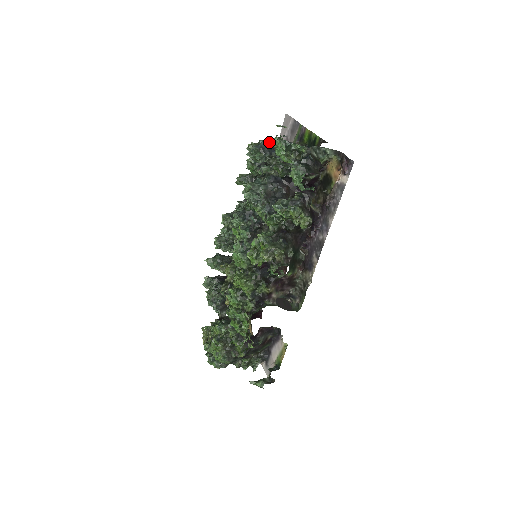
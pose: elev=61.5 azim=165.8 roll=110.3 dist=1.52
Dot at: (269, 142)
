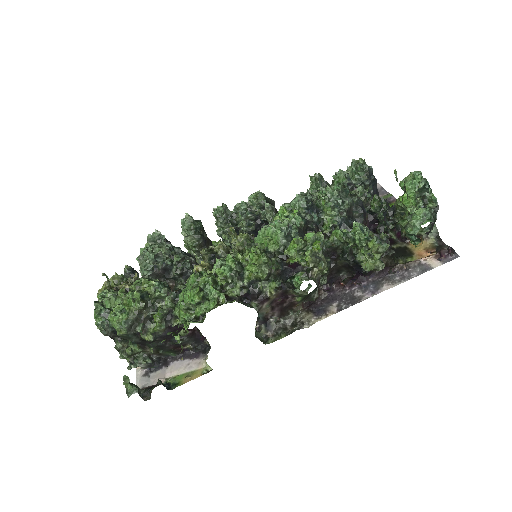
Dot at: occluded
